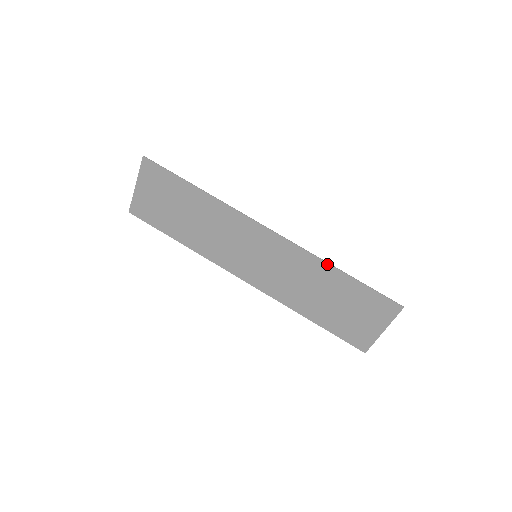
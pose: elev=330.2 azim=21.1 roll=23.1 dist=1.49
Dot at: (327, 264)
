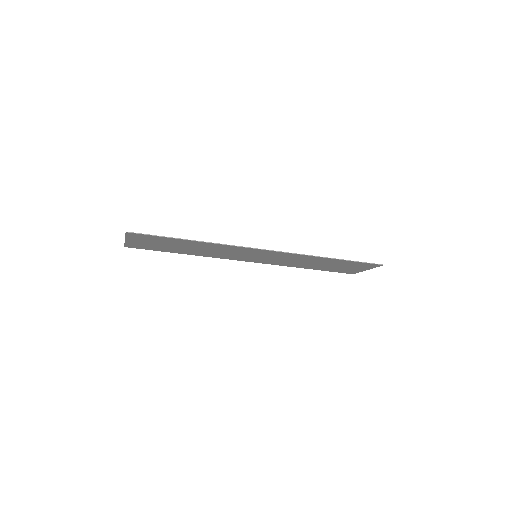
Dot at: (320, 257)
